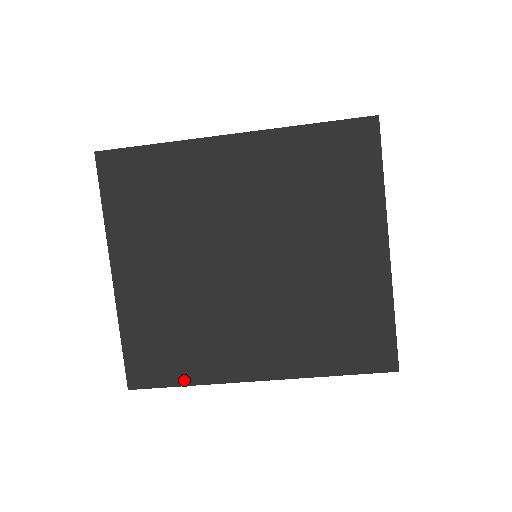
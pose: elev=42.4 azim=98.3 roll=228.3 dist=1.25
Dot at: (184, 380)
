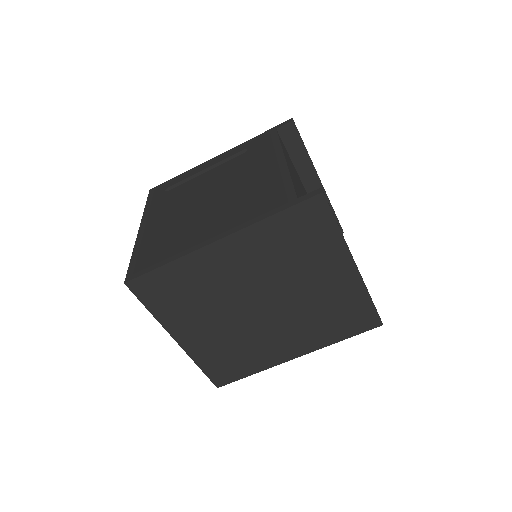
Dot at: (250, 373)
